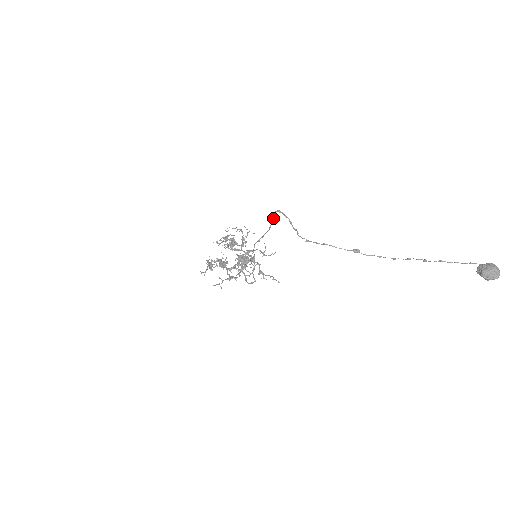
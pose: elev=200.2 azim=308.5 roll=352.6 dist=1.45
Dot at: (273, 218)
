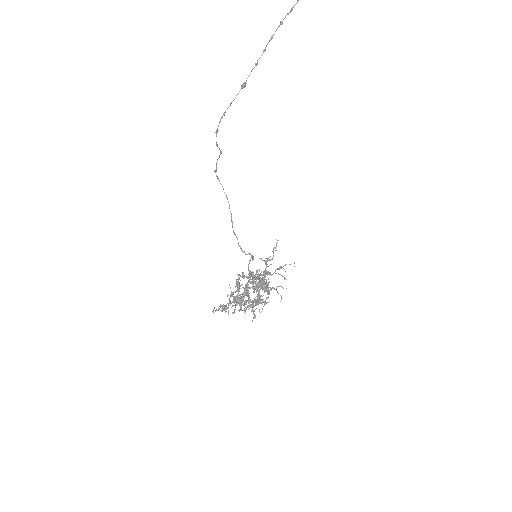
Dot at: (222, 186)
